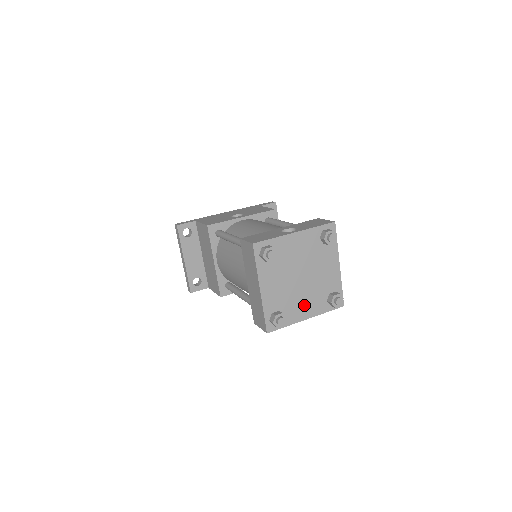
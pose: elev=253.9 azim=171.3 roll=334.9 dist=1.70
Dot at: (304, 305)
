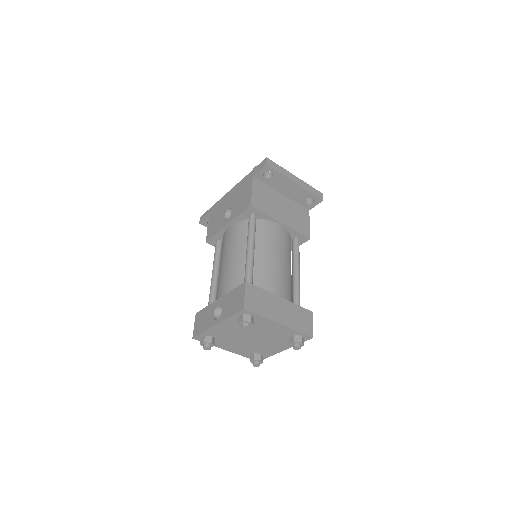
Dot at: (273, 346)
